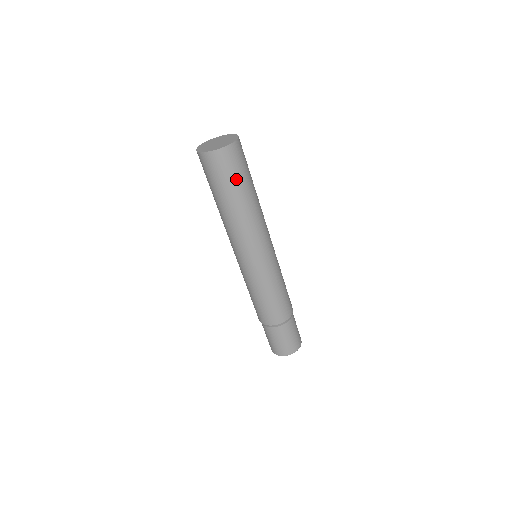
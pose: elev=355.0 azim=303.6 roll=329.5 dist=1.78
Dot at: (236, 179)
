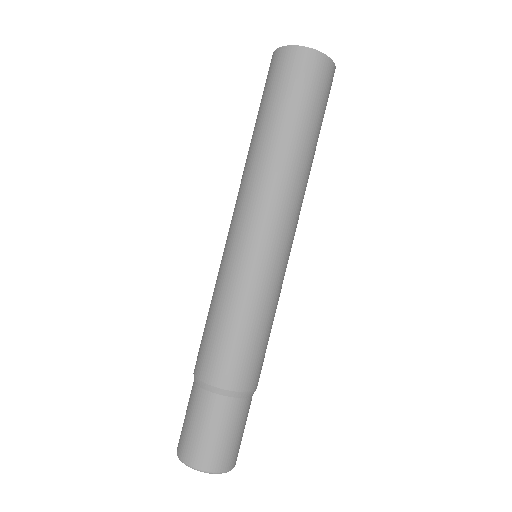
Dot at: (323, 116)
